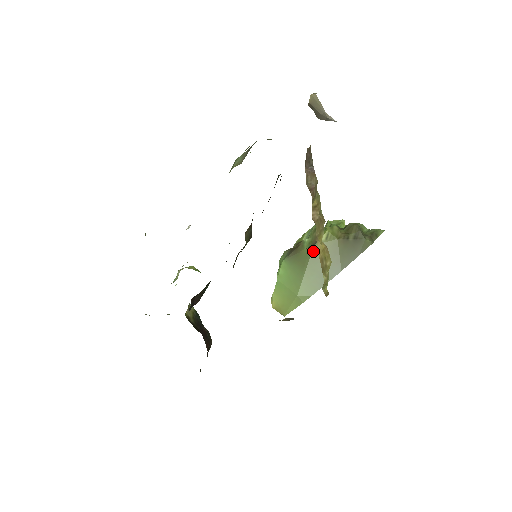
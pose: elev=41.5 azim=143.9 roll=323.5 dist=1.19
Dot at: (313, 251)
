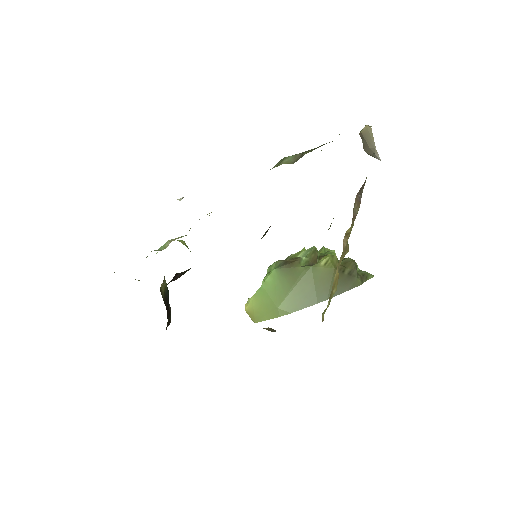
Dot at: (309, 271)
